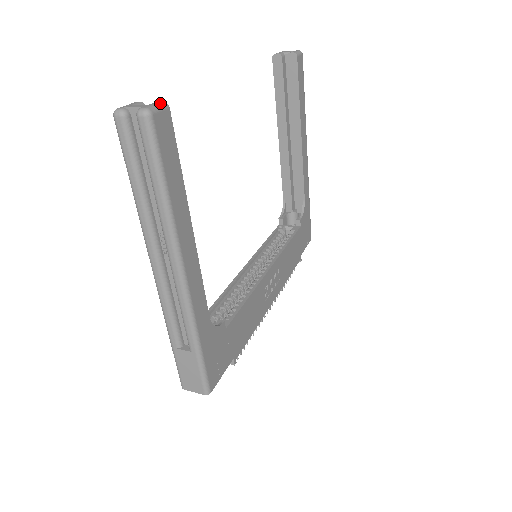
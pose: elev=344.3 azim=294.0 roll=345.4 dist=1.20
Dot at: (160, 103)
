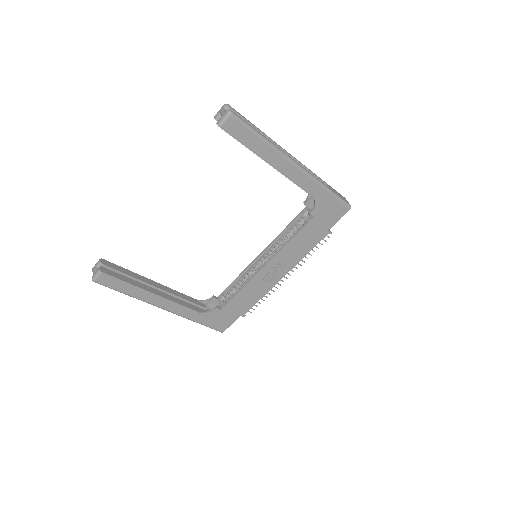
Dot at: (98, 272)
